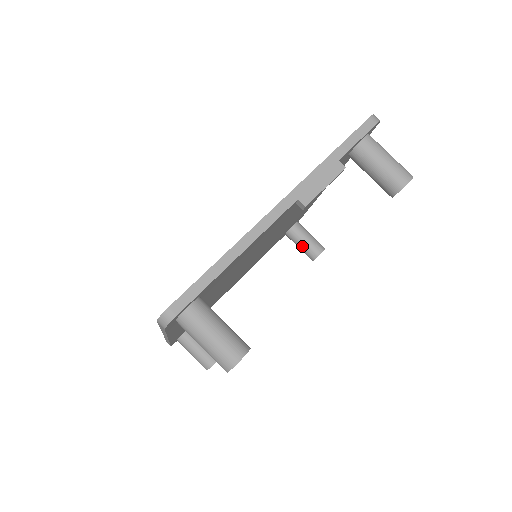
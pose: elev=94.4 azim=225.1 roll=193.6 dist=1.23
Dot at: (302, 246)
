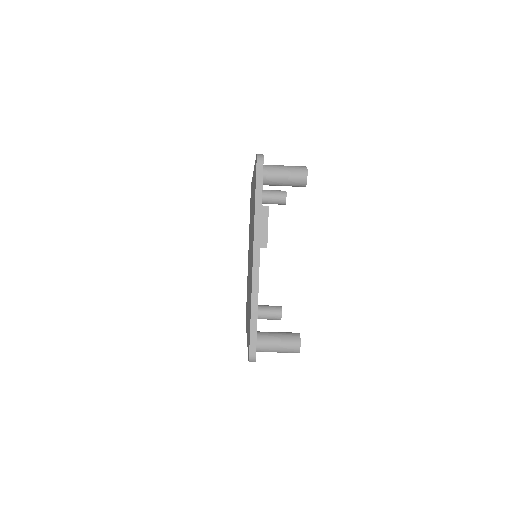
Dot at: (272, 203)
